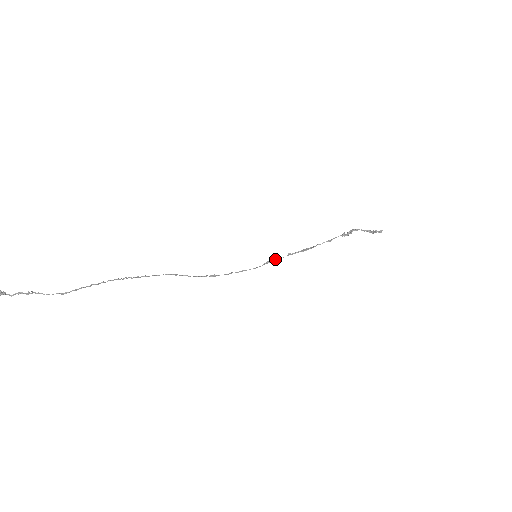
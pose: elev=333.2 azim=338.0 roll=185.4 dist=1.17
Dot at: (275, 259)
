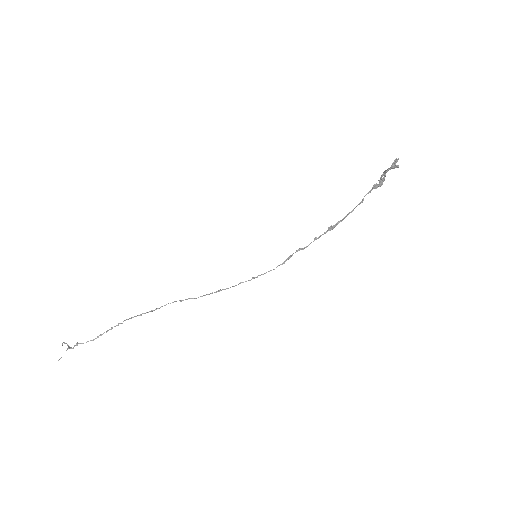
Dot at: (296, 251)
